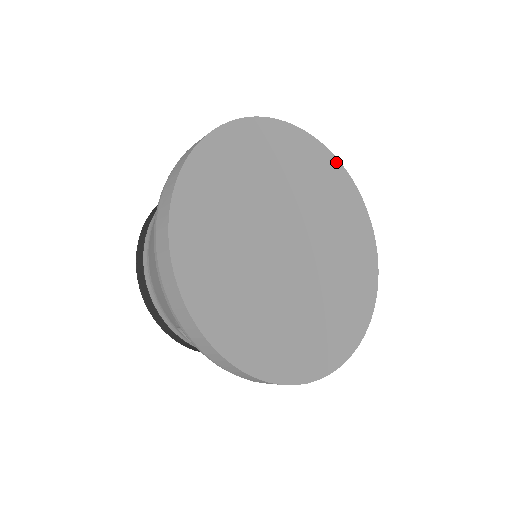
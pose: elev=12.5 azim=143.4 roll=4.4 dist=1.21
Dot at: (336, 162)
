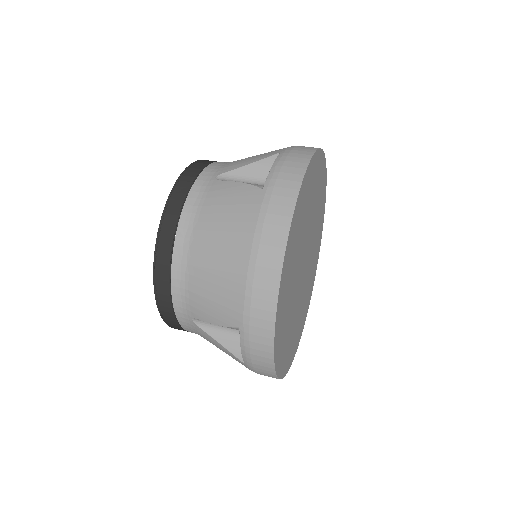
Dot at: (303, 185)
